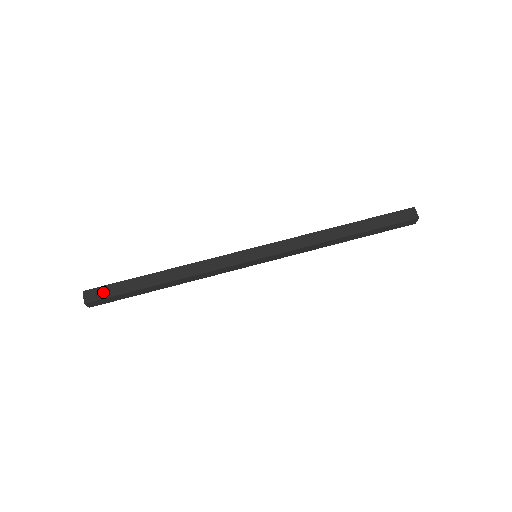
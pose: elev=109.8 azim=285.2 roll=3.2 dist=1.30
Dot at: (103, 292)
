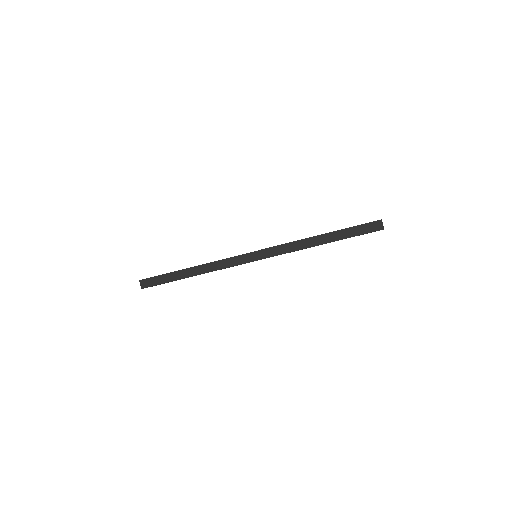
Dot at: occluded
